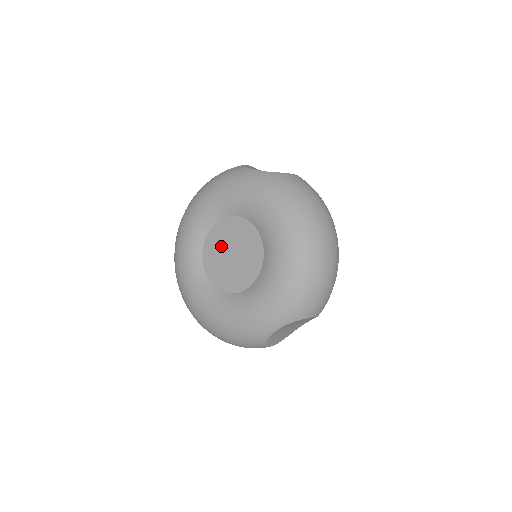
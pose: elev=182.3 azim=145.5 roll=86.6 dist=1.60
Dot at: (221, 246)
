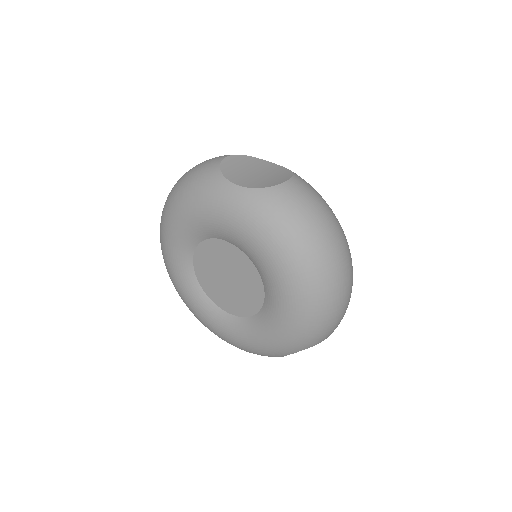
Dot at: (213, 268)
